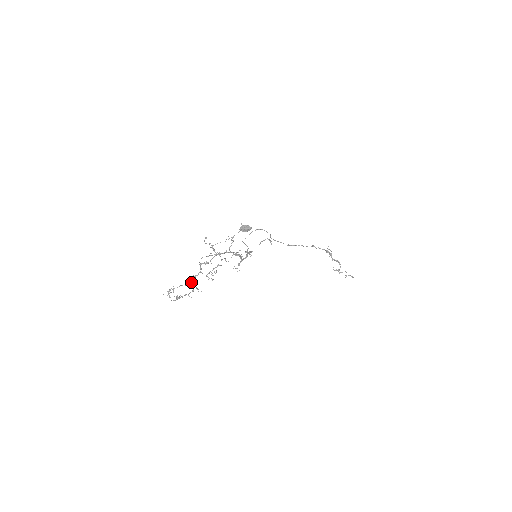
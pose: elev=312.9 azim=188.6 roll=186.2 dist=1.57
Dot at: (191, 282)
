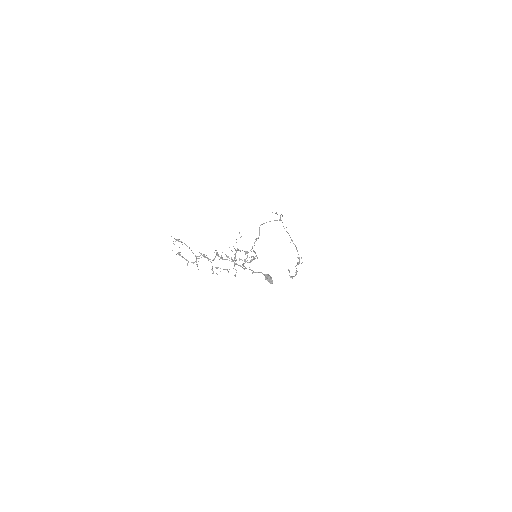
Dot at: (199, 258)
